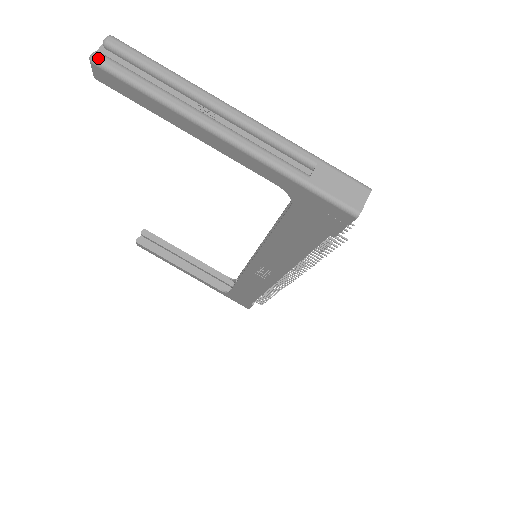
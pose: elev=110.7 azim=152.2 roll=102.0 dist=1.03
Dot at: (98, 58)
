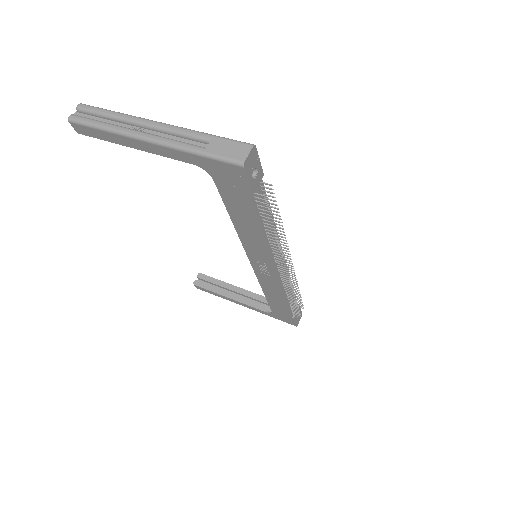
Dot at: (71, 117)
